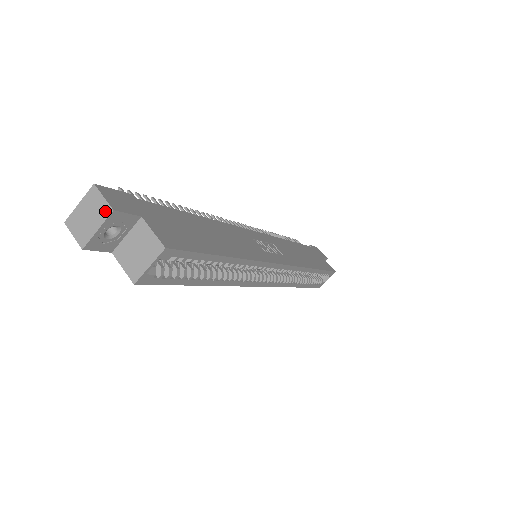
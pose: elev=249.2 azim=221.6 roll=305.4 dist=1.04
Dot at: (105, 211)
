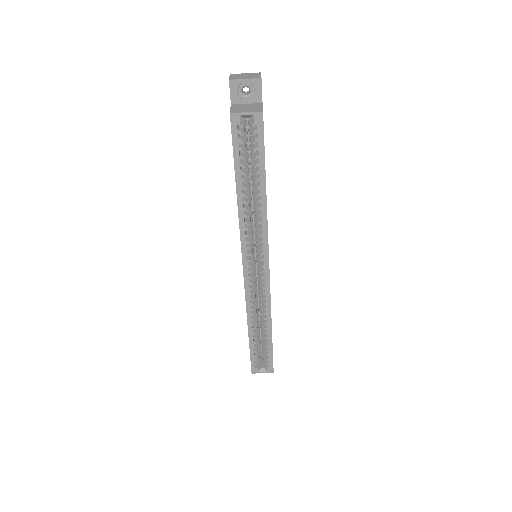
Dot at: (257, 77)
